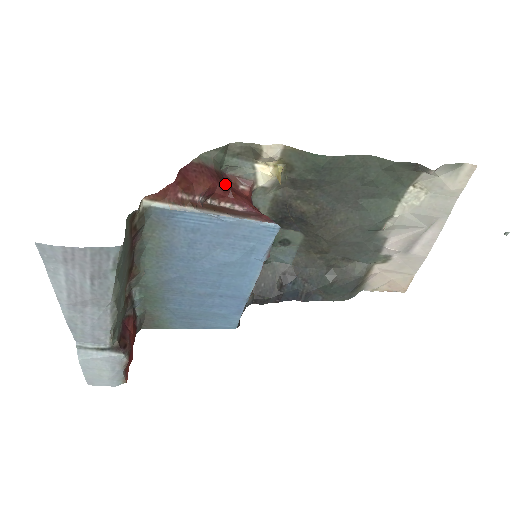
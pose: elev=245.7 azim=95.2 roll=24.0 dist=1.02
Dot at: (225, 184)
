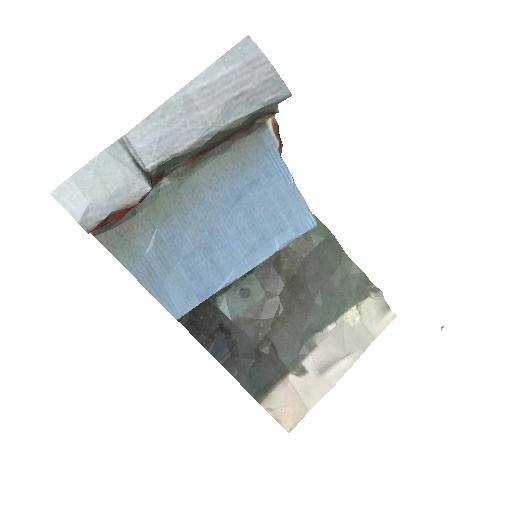
Dot at: occluded
